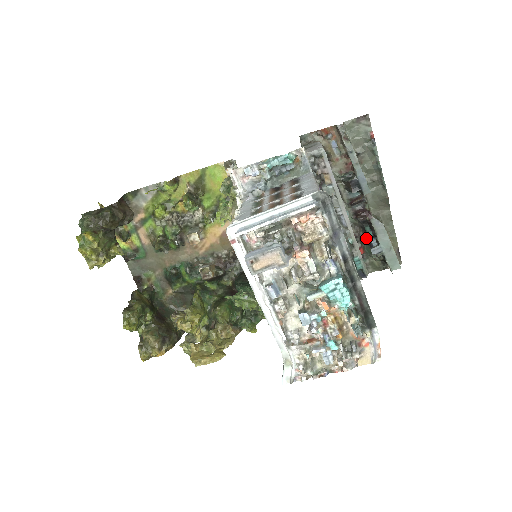
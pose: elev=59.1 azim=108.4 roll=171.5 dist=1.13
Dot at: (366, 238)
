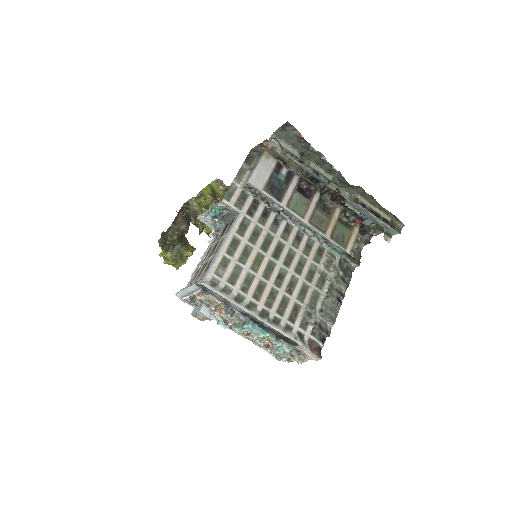
Dot at: (353, 214)
